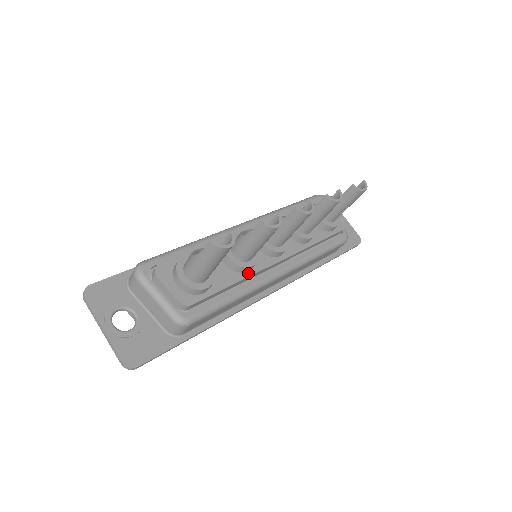
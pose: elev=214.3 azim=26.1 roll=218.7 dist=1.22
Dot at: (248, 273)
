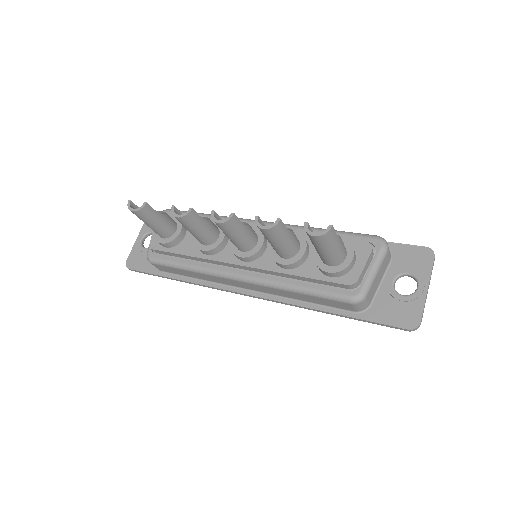
Dot at: (206, 256)
